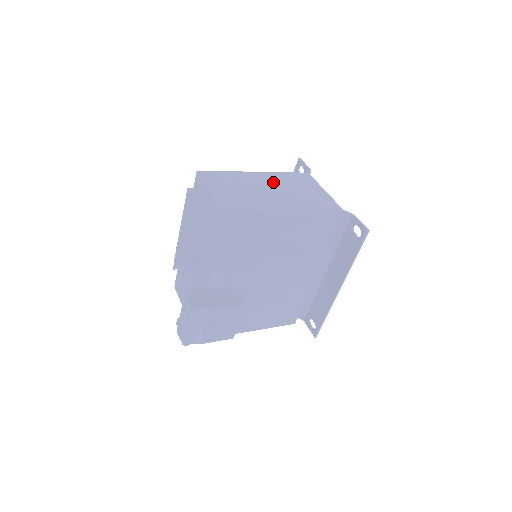
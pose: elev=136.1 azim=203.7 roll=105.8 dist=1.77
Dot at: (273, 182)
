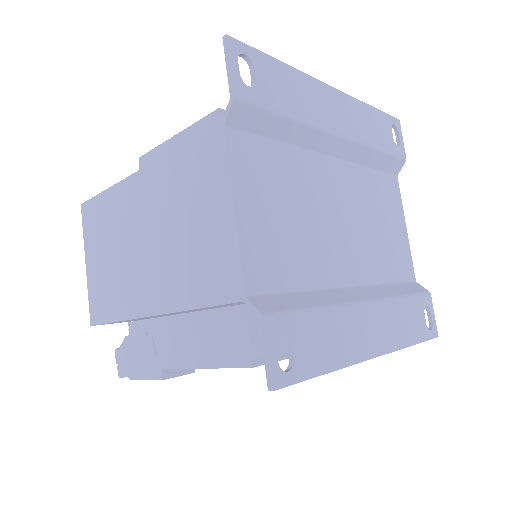
Dot at: (152, 205)
